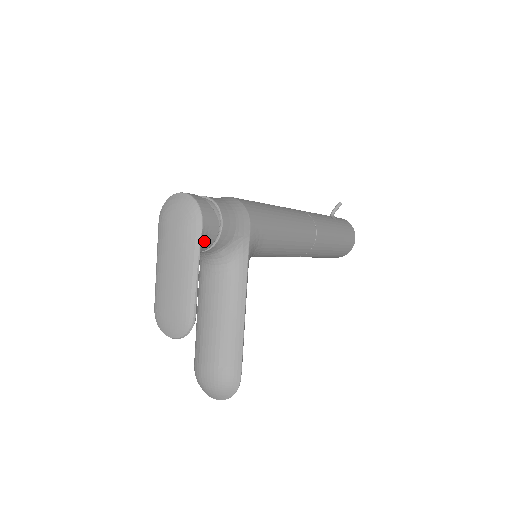
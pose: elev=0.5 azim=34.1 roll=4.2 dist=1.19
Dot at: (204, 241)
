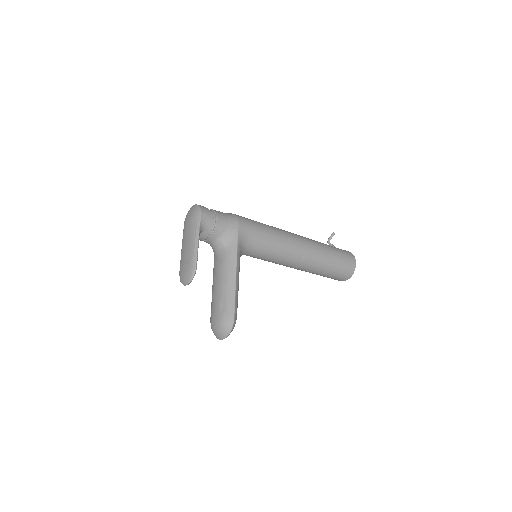
Dot at: (203, 227)
